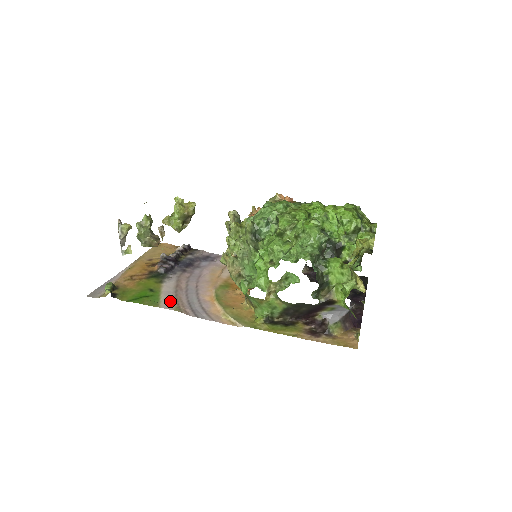
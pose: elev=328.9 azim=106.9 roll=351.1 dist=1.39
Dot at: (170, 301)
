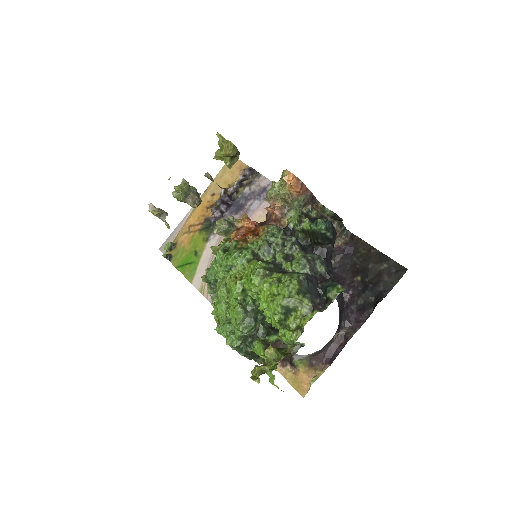
Dot at: occluded
